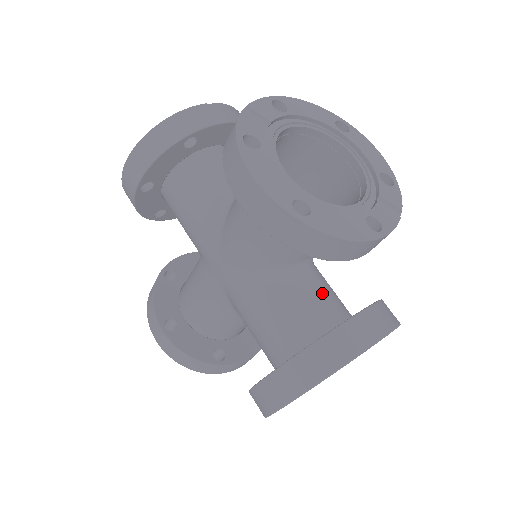
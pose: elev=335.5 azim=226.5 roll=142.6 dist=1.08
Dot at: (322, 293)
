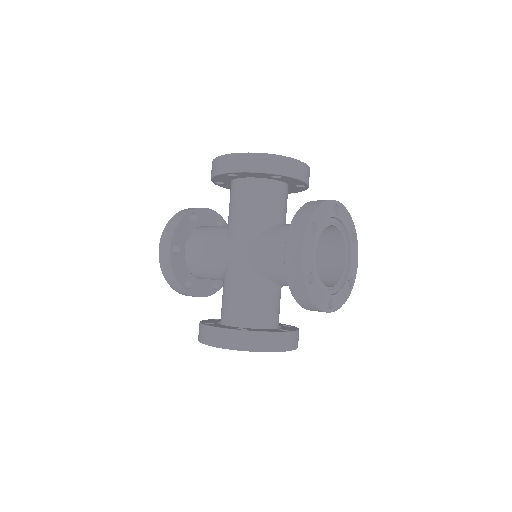
Dot at: (276, 306)
